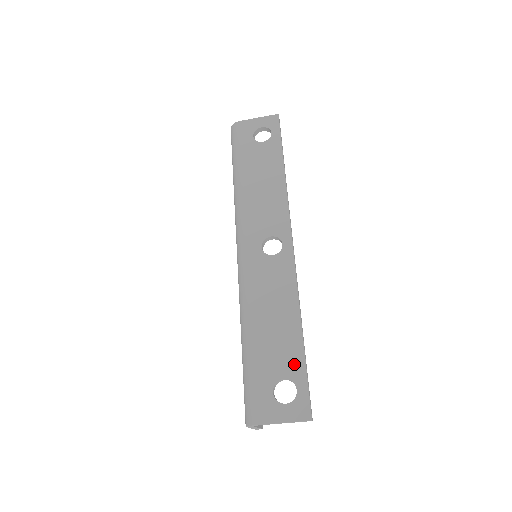
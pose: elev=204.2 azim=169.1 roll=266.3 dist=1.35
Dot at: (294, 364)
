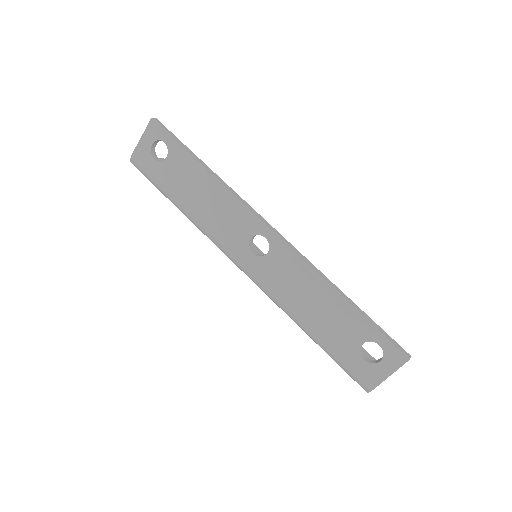
Dot at: (360, 328)
